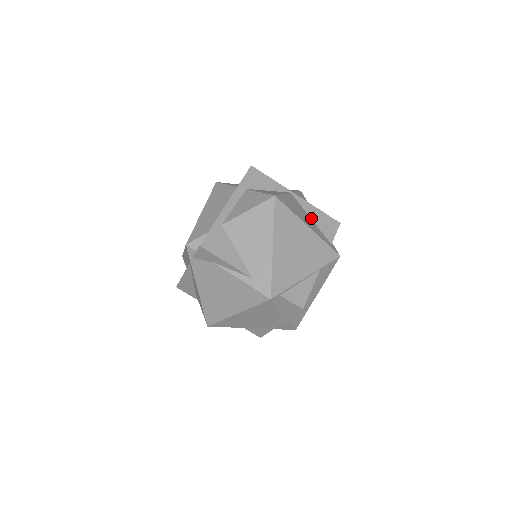
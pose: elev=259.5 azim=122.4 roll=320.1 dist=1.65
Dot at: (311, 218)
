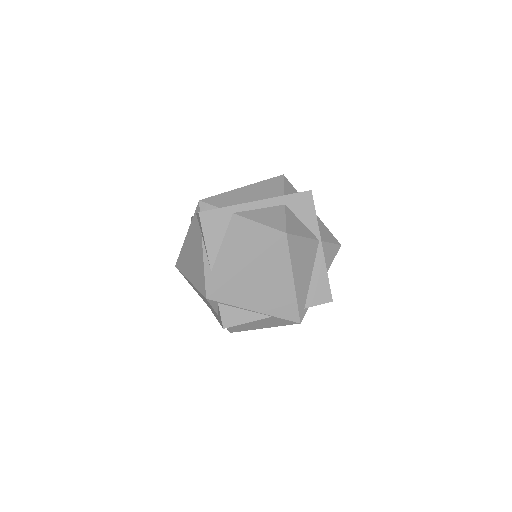
Dot at: (312, 274)
